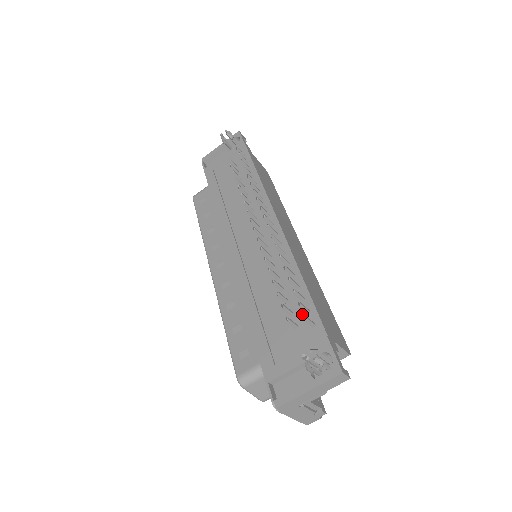
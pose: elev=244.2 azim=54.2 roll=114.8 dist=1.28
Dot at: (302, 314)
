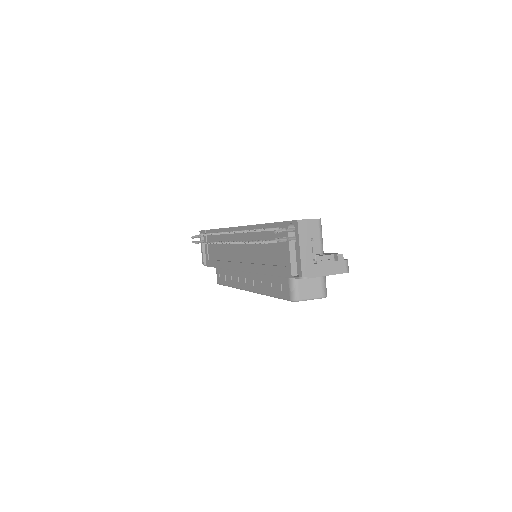
Dot at: (272, 234)
